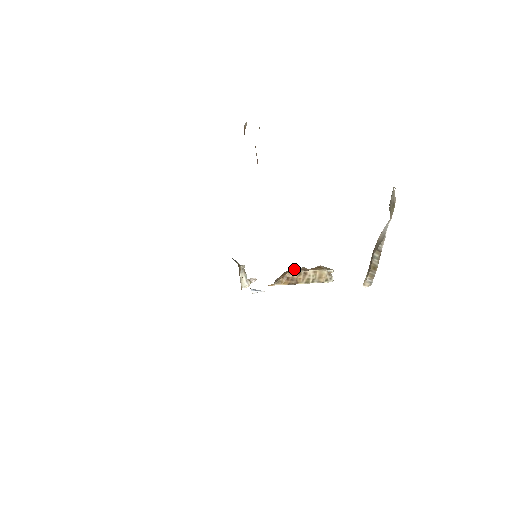
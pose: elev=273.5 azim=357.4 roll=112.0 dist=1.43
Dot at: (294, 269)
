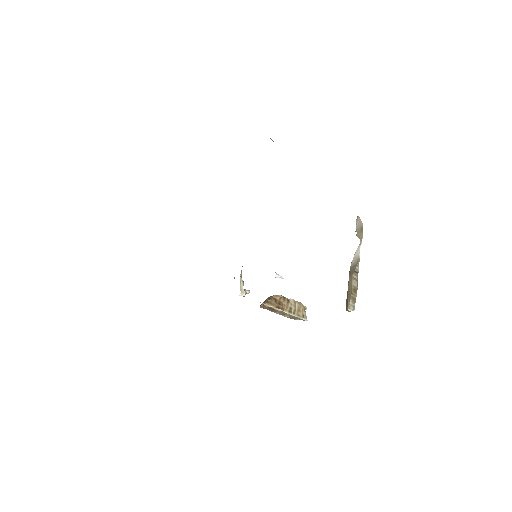
Dot at: occluded
